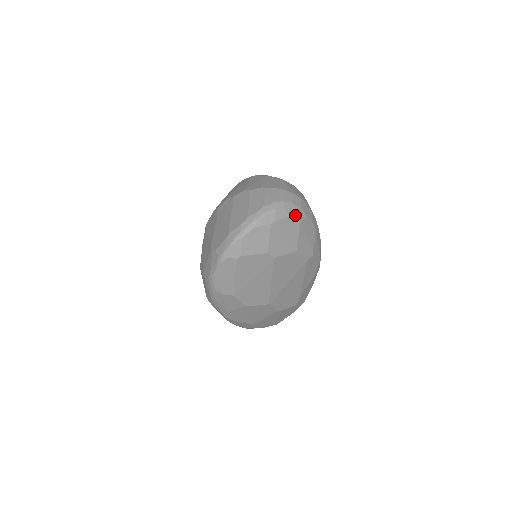
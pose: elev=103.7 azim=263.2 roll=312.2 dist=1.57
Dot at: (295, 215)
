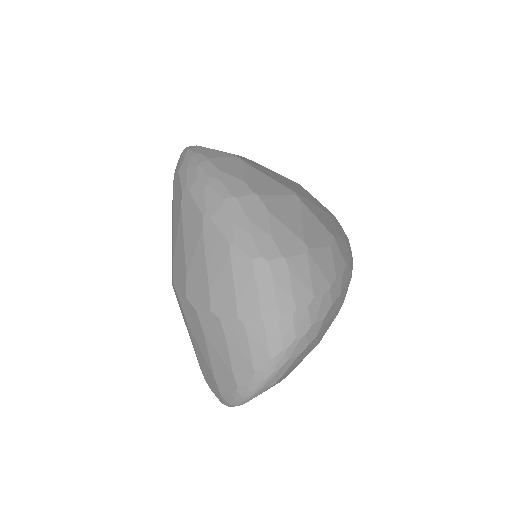
Dot at: (306, 345)
